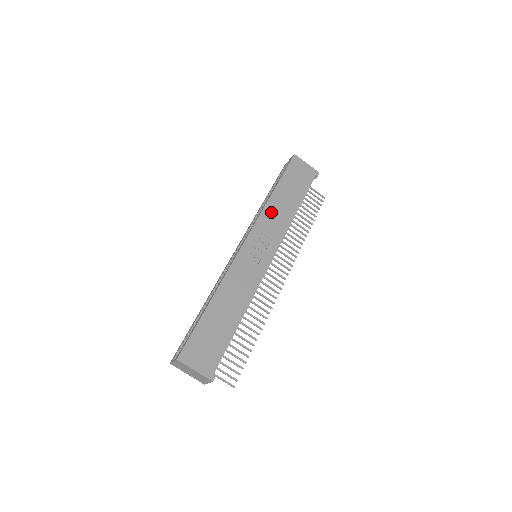
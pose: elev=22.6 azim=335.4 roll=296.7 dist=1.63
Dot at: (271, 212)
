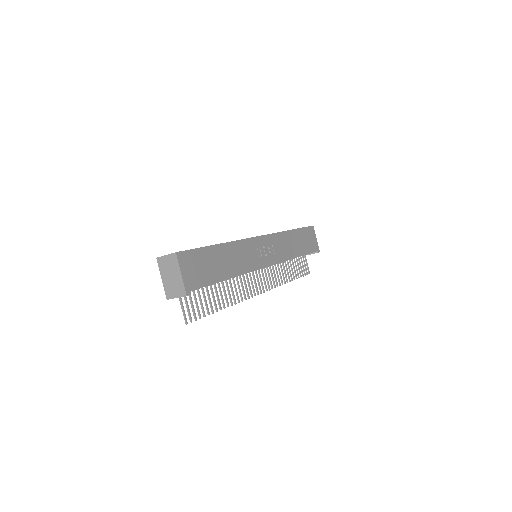
Dot at: (284, 239)
